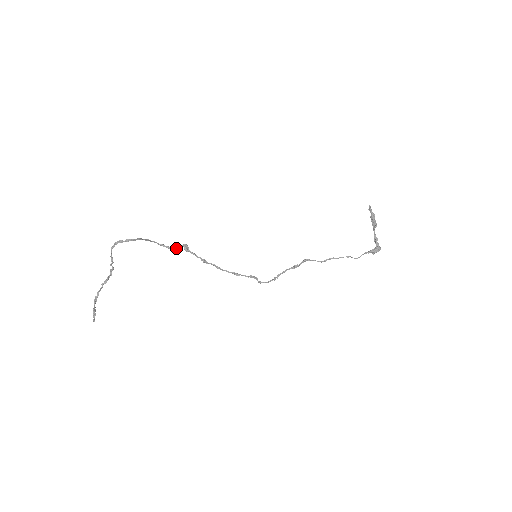
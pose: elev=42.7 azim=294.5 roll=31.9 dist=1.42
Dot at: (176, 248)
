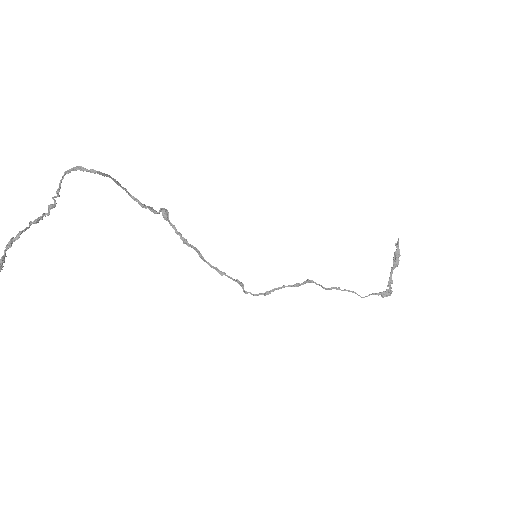
Dot at: (151, 210)
